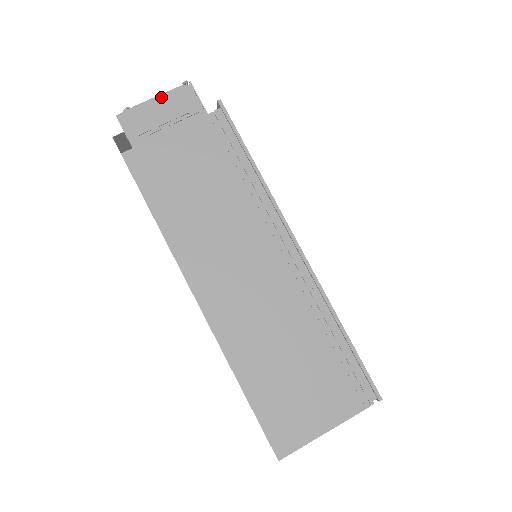
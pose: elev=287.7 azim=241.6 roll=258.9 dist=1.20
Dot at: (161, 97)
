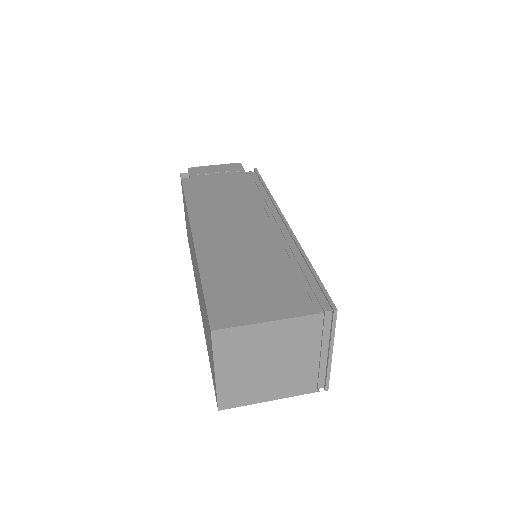
Dot at: (219, 165)
